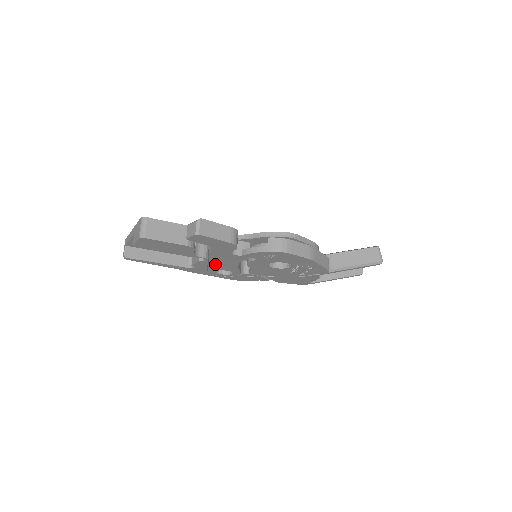
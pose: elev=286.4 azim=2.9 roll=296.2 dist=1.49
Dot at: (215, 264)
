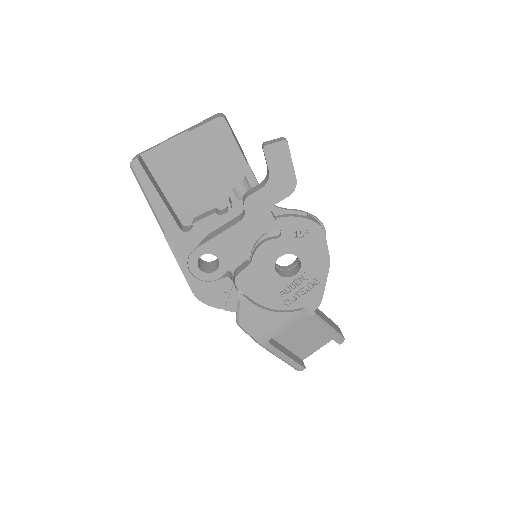
Dot at: (223, 232)
